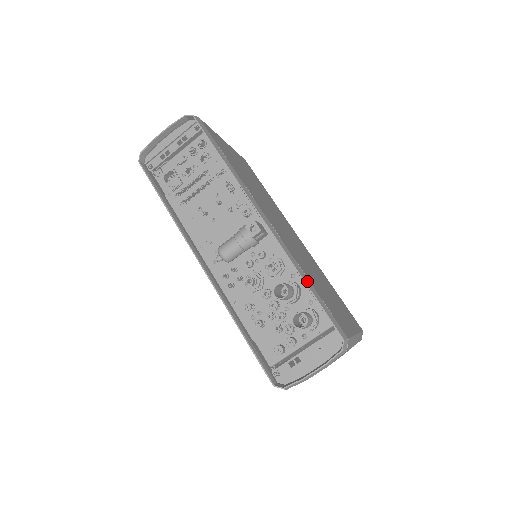
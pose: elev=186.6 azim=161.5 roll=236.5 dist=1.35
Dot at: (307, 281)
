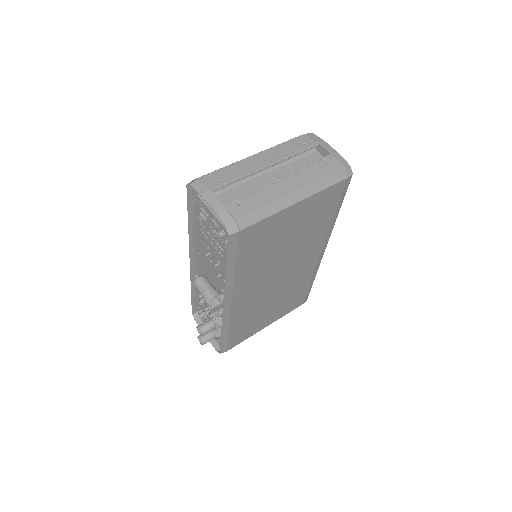
Dot at: (225, 333)
